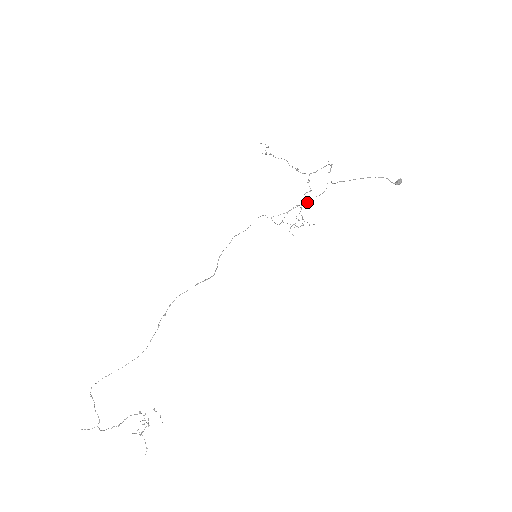
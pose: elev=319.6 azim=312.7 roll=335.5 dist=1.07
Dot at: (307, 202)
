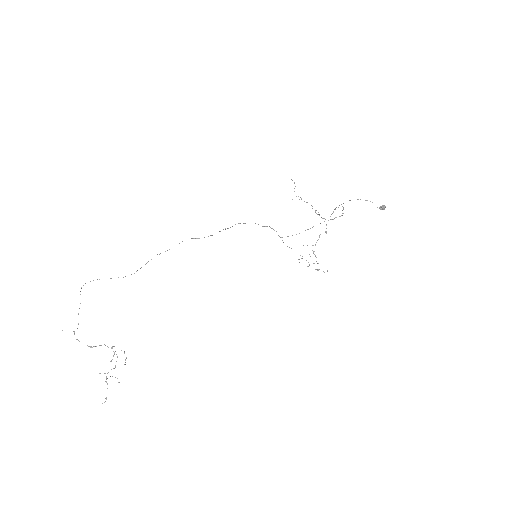
Dot at: (312, 227)
